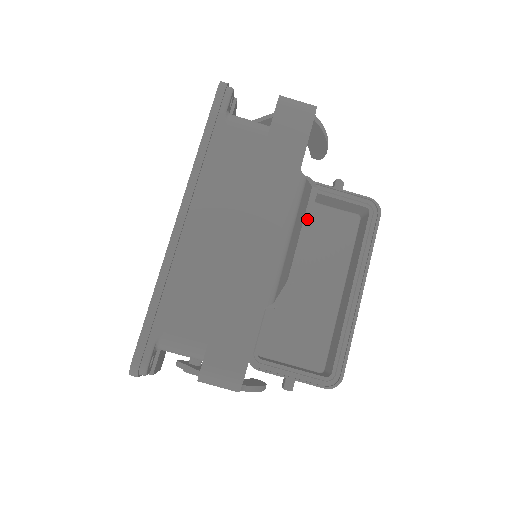
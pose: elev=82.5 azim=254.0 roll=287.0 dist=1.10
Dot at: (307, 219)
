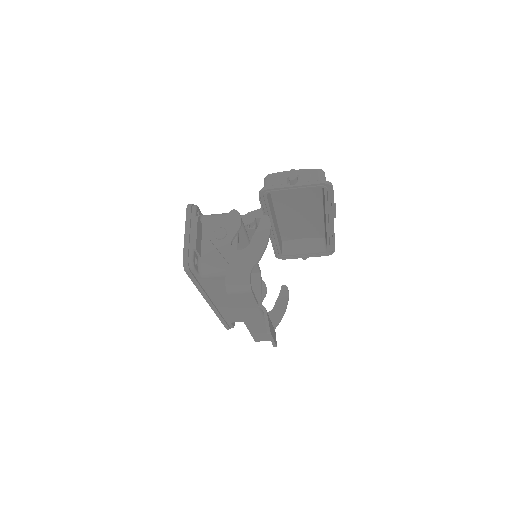
Dot at: (271, 338)
